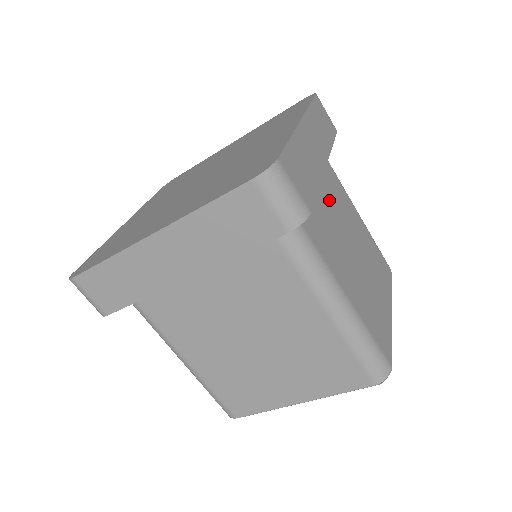
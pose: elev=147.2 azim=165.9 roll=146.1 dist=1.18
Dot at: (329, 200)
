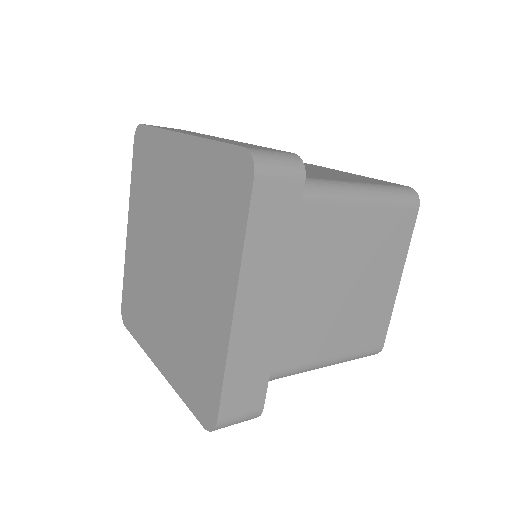
Dot at: occluded
